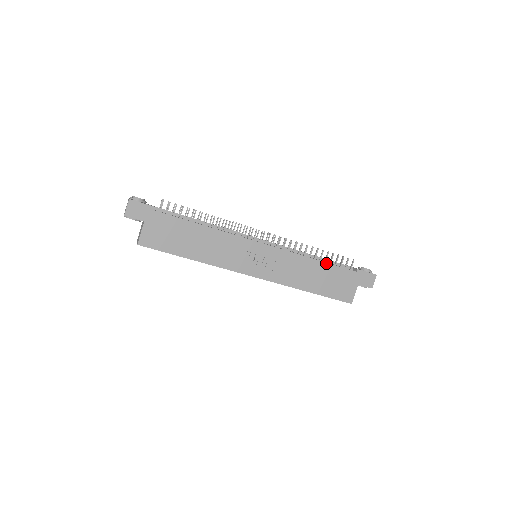
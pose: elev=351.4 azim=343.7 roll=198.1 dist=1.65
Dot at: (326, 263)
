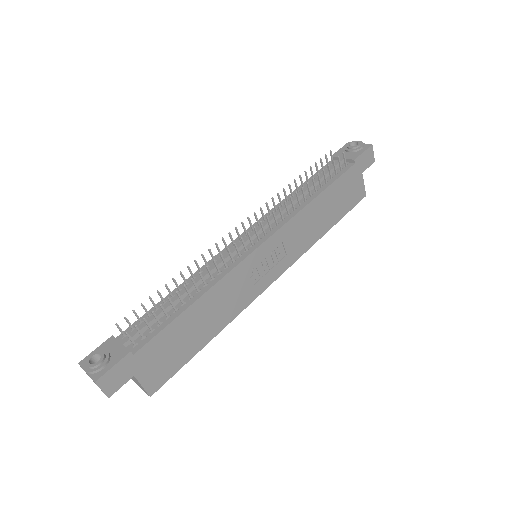
Dot at: (326, 189)
